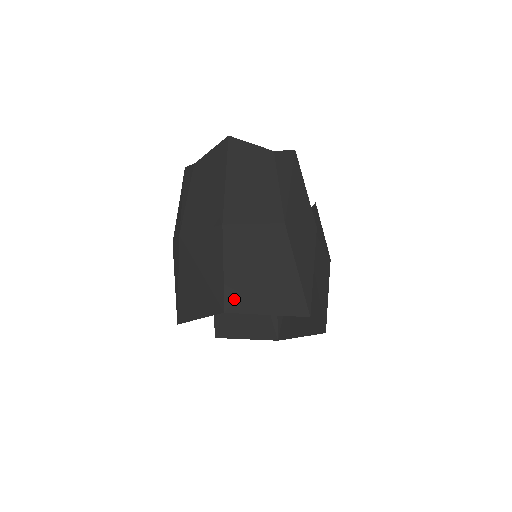
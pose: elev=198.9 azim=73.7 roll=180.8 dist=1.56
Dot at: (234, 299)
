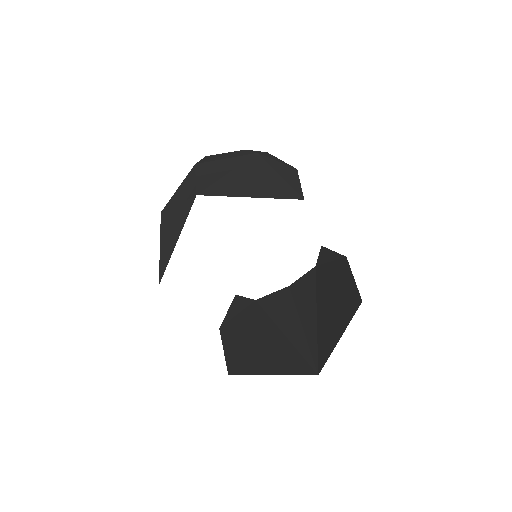
Dot at: (207, 188)
